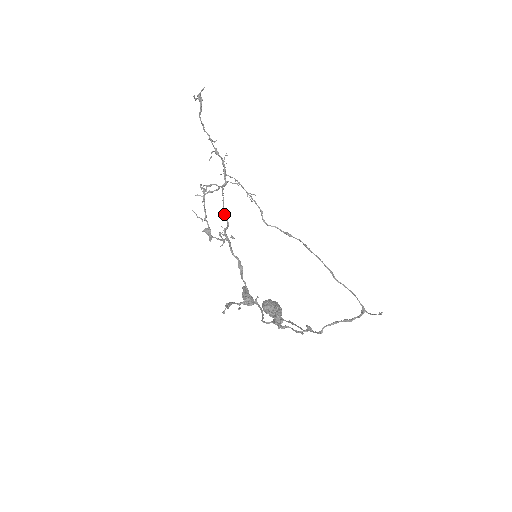
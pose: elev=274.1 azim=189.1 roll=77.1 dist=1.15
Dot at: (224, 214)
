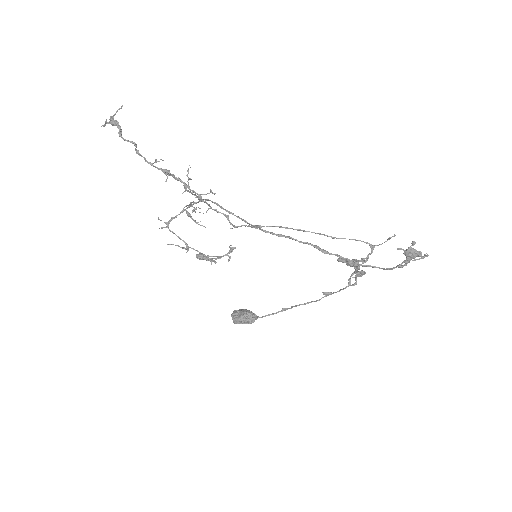
Dot at: (242, 219)
